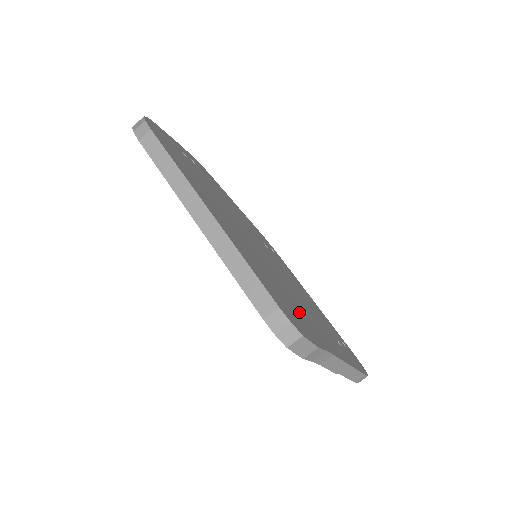
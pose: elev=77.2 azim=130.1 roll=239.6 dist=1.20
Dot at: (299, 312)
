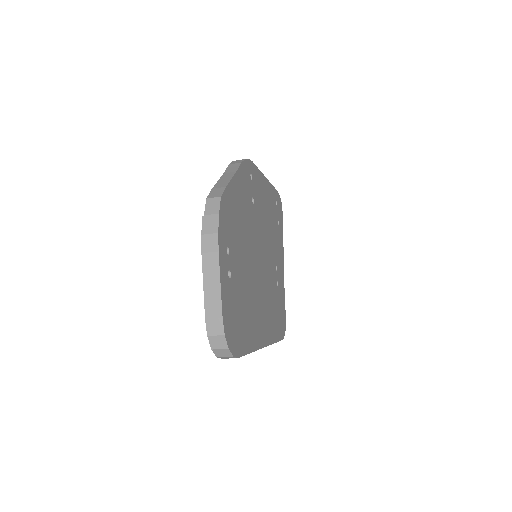
Dot at: (279, 291)
